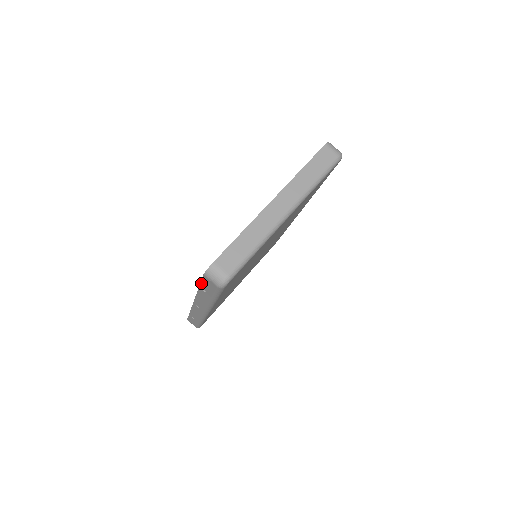
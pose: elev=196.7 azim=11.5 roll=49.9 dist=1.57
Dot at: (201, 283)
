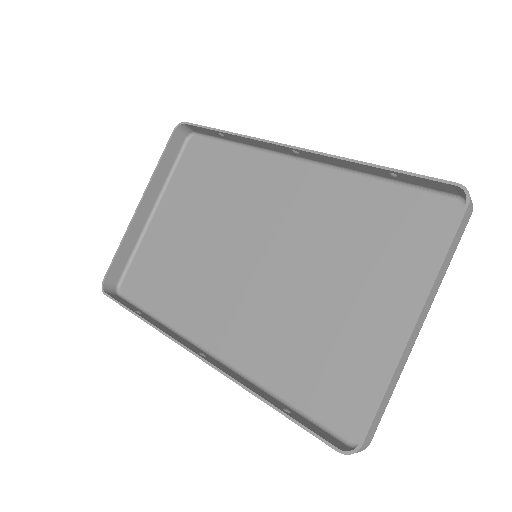
Dot at: (300, 426)
